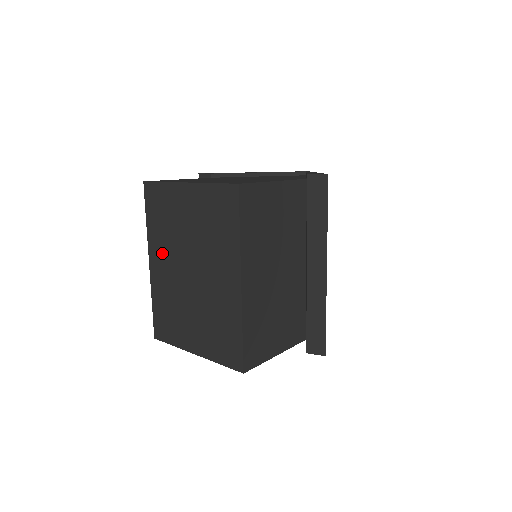
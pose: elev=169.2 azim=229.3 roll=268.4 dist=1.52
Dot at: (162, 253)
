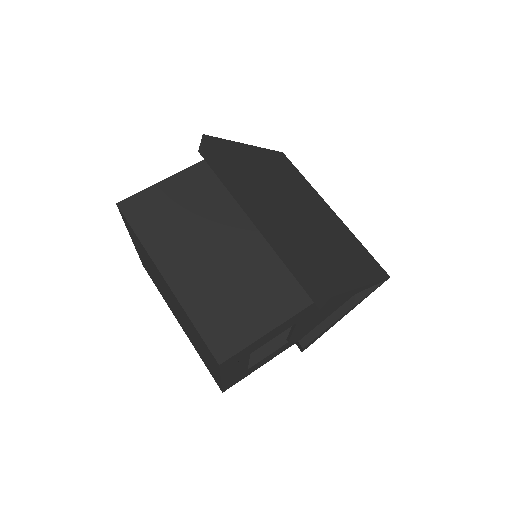
Dot at: occluded
